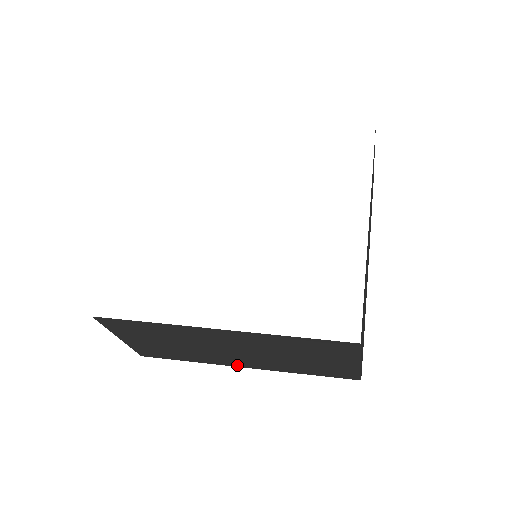
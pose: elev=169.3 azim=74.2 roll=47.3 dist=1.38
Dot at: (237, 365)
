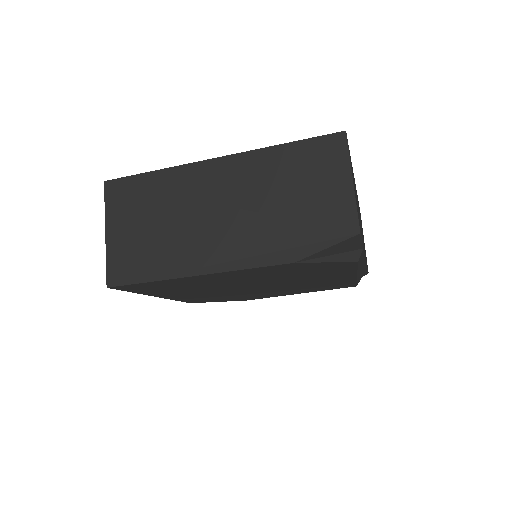
Dot at: (220, 258)
